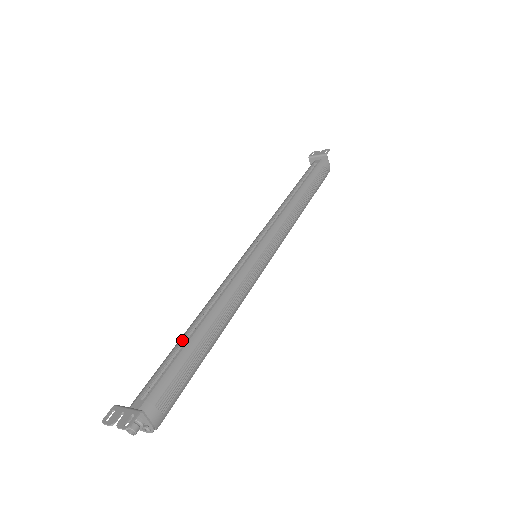
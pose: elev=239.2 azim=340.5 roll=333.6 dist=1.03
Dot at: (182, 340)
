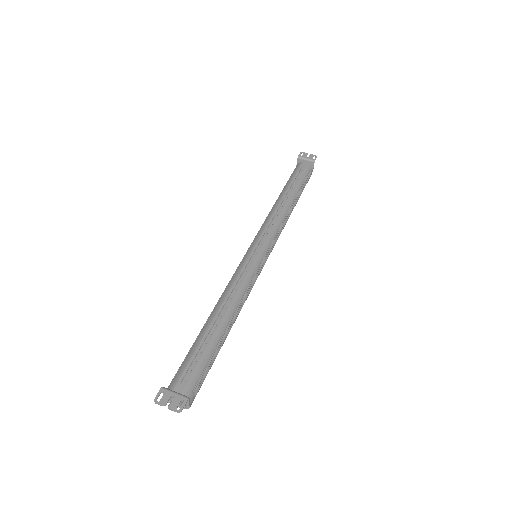
Dot at: (207, 333)
